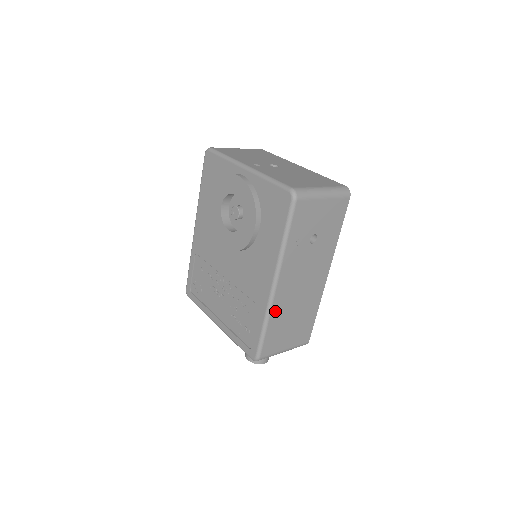
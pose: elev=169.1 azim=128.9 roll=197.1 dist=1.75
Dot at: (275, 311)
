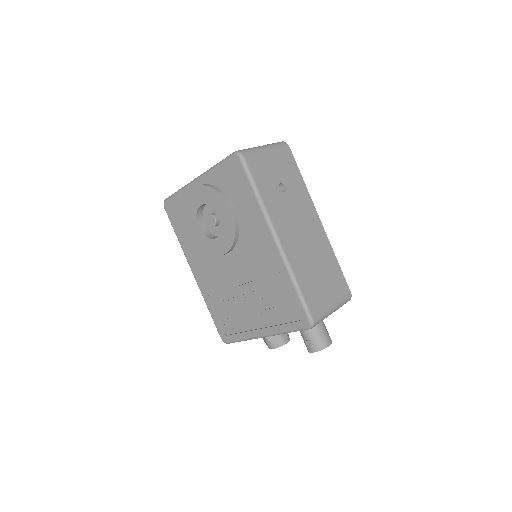
Dot at: (295, 265)
